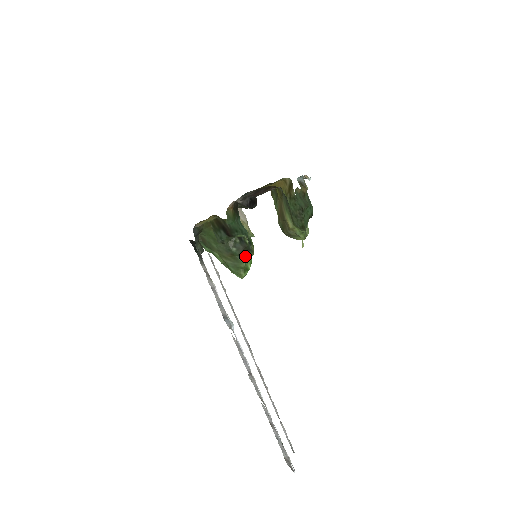
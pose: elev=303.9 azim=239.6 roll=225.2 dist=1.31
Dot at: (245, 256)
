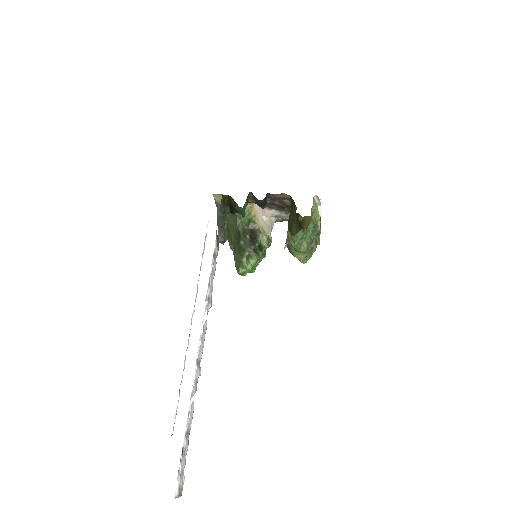
Dot at: (249, 255)
